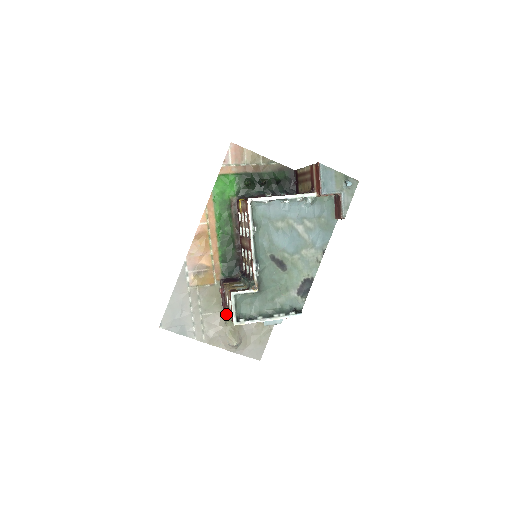
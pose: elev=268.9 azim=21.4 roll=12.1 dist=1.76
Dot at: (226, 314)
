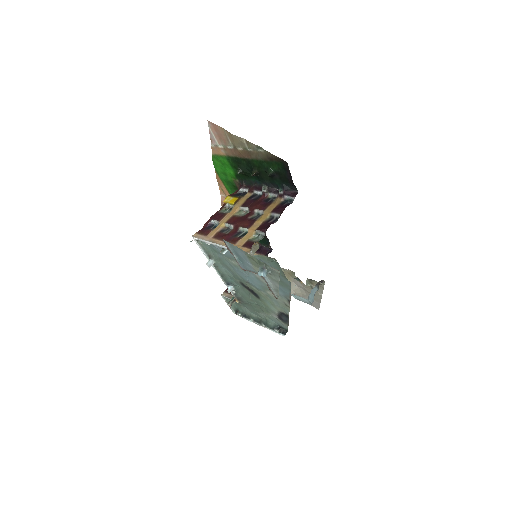
Dot at: occluded
